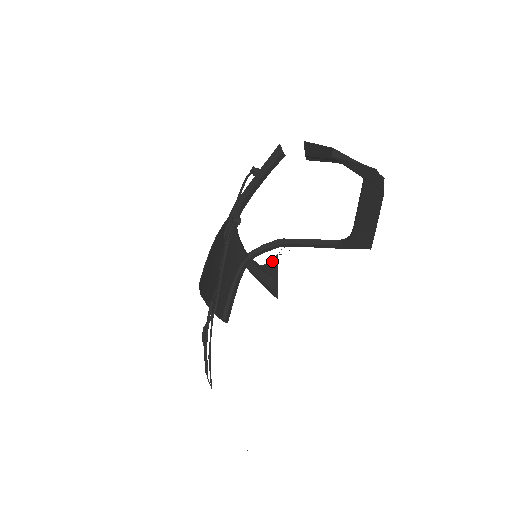
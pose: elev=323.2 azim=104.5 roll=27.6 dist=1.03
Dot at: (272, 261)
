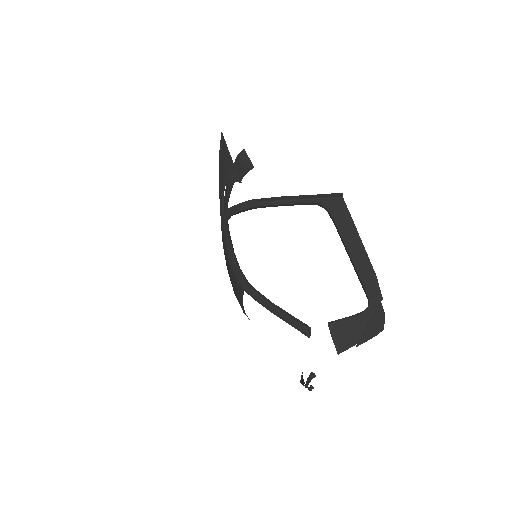
Dot at: (234, 179)
